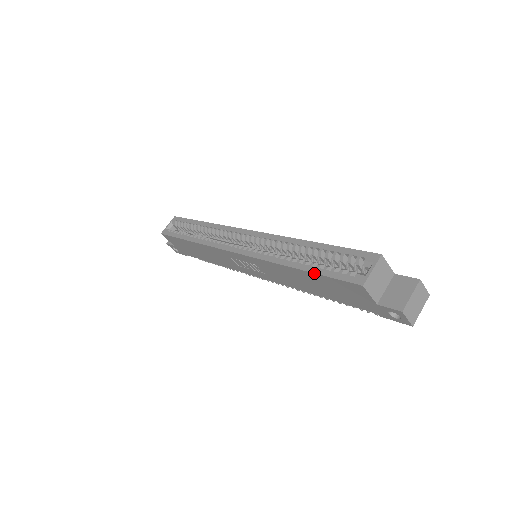
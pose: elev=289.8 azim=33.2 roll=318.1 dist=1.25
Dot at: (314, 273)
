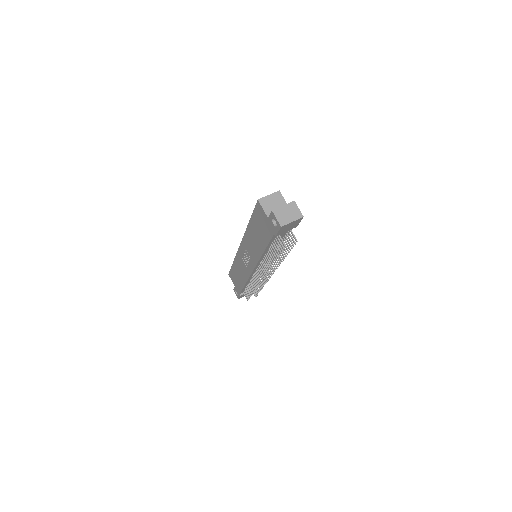
Dot at: (251, 216)
